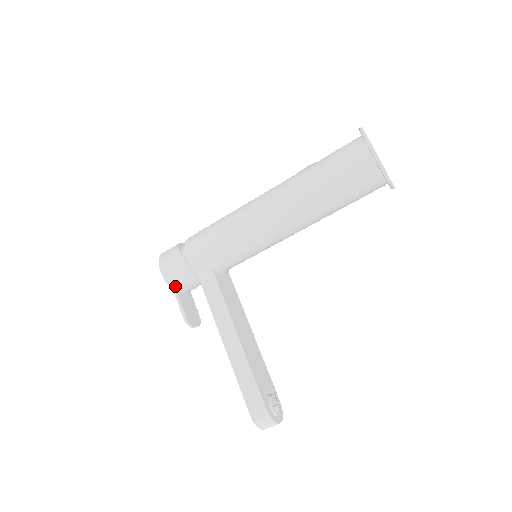
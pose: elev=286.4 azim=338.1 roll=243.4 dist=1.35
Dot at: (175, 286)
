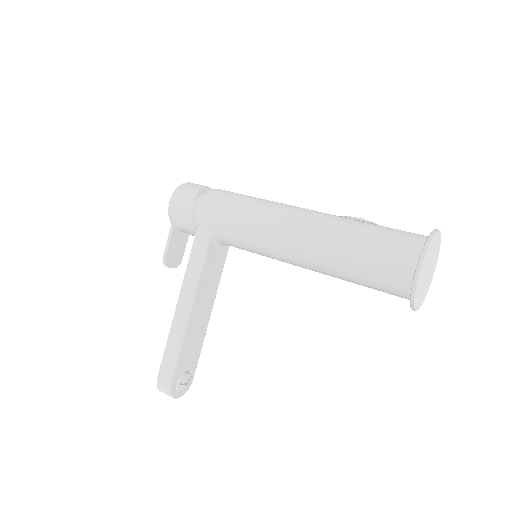
Dot at: (174, 223)
